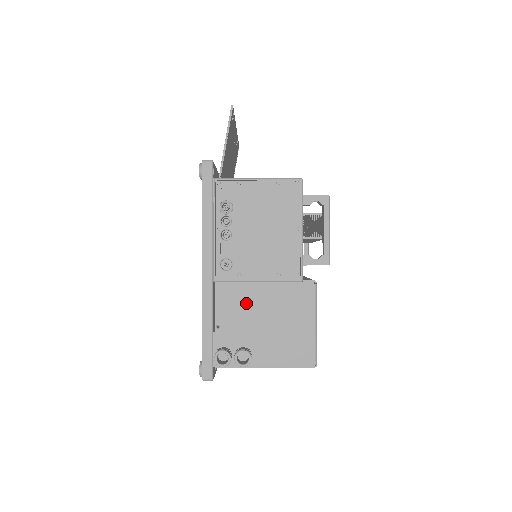
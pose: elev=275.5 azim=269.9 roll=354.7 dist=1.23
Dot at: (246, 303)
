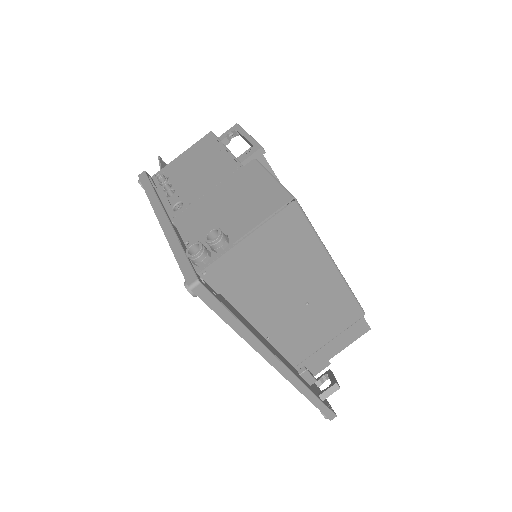
Dot at: (204, 212)
